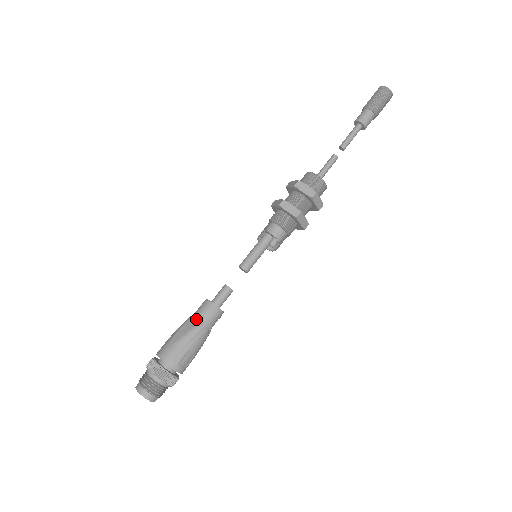
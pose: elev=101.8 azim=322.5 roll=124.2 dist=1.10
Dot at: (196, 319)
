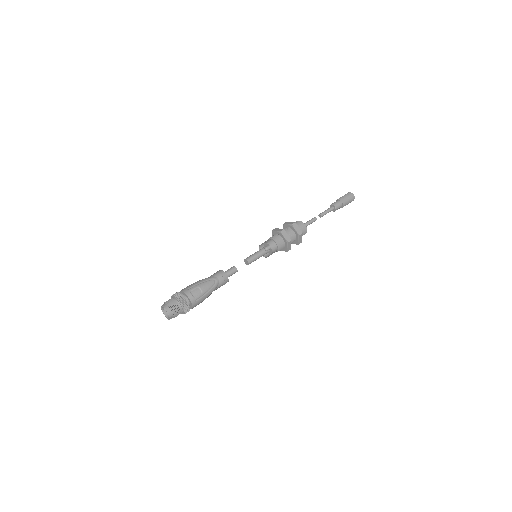
Dot at: (209, 277)
